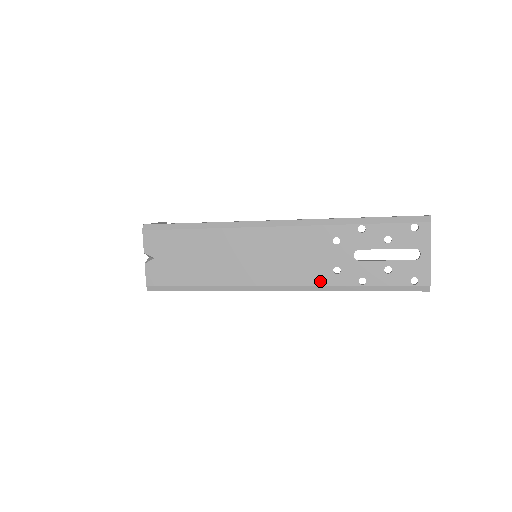
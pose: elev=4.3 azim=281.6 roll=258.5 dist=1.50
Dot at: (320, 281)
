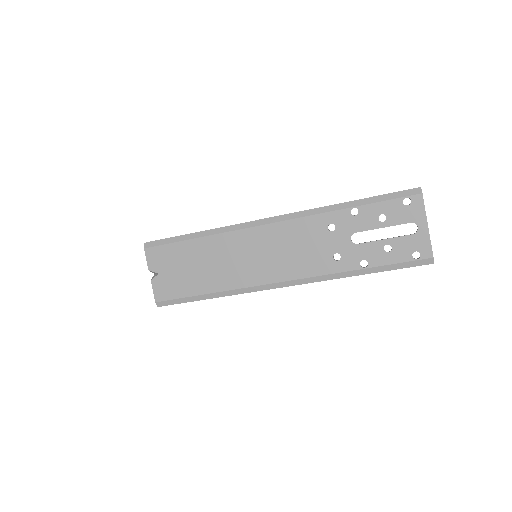
Dot at: (322, 270)
